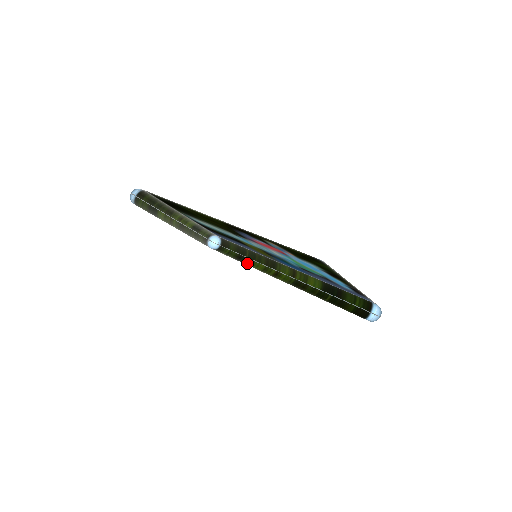
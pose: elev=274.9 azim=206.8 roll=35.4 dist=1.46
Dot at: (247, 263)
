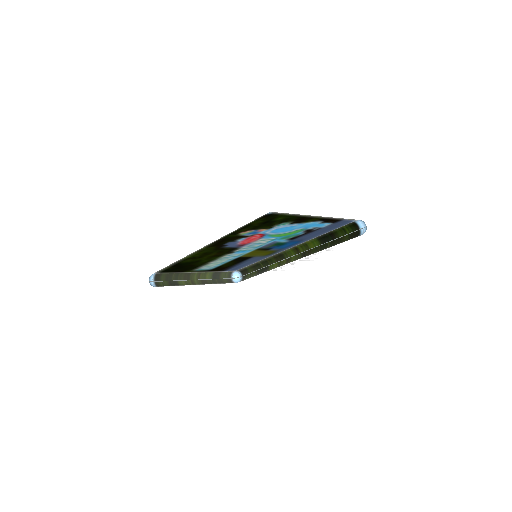
Dot at: (265, 271)
